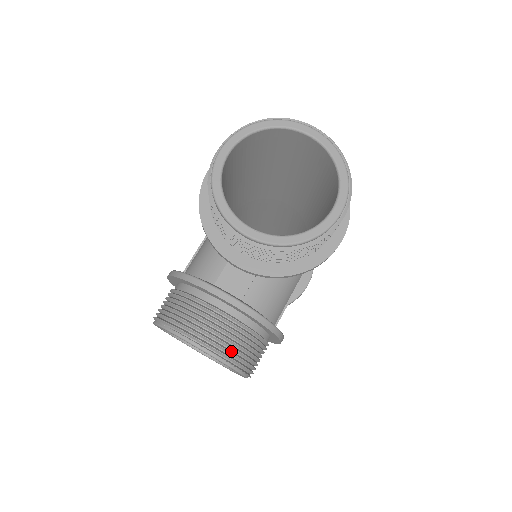
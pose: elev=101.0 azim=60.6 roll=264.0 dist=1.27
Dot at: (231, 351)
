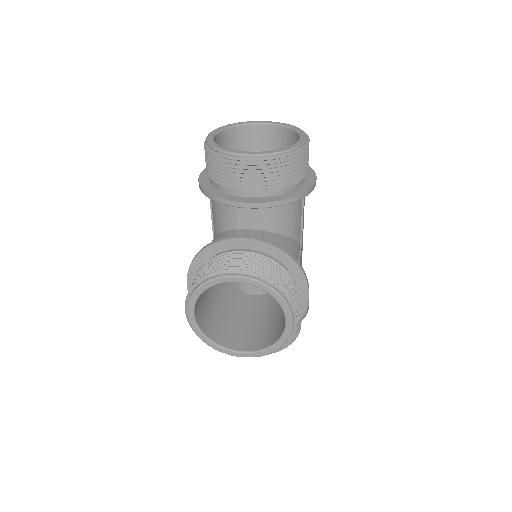
Dot at: (269, 276)
